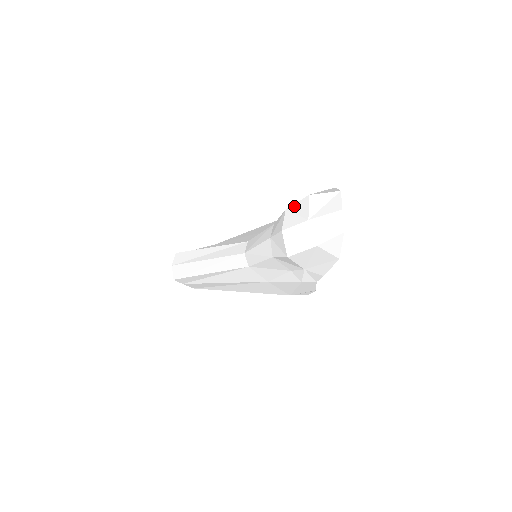
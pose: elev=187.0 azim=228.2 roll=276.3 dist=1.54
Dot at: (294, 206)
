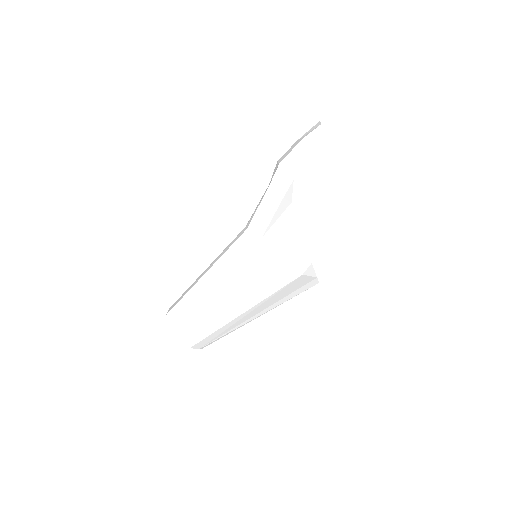
Dot at: occluded
